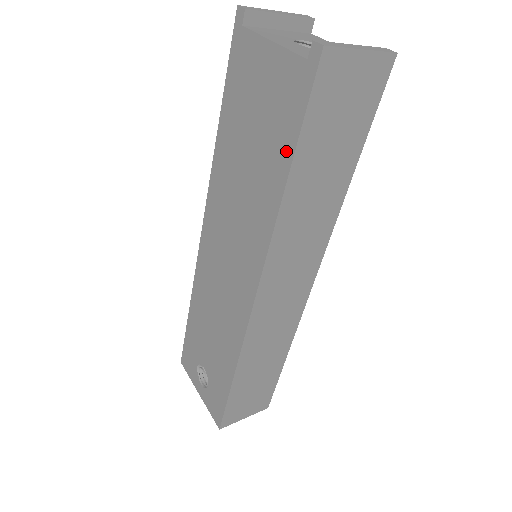
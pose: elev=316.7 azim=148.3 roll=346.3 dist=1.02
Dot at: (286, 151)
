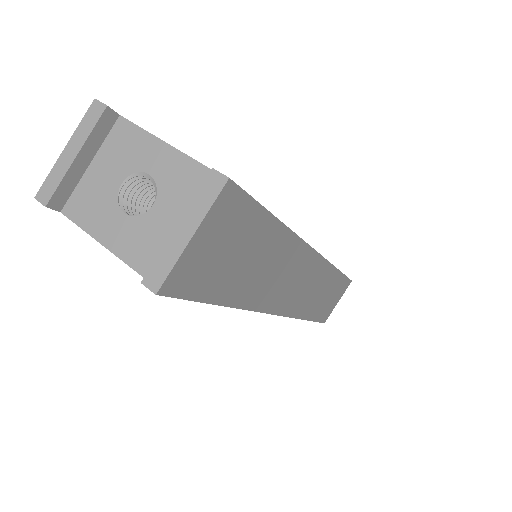
Dot at: occluded
